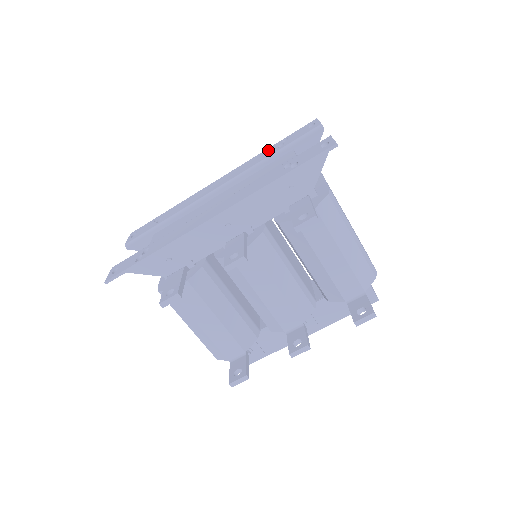
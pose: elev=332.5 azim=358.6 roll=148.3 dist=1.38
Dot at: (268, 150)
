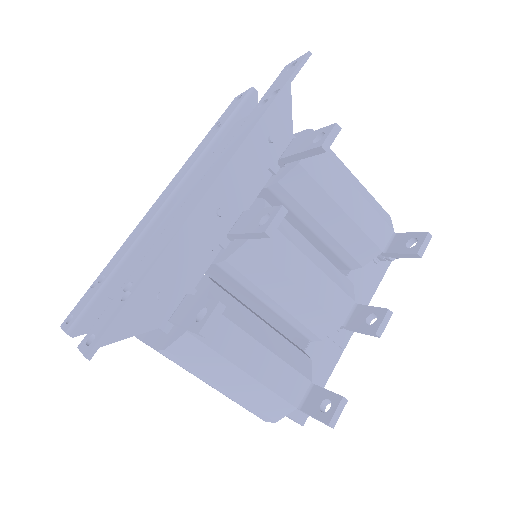
Dot at: (202, 142)
